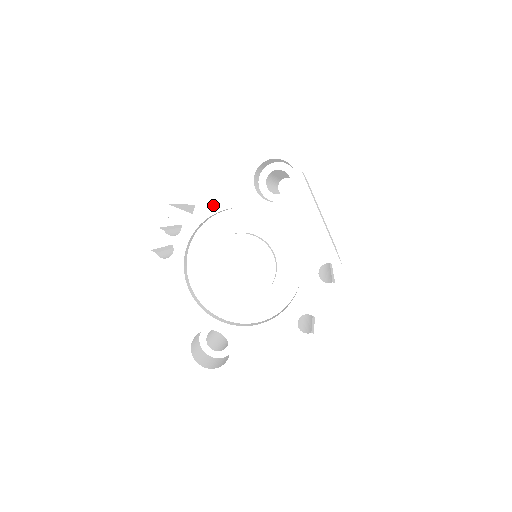
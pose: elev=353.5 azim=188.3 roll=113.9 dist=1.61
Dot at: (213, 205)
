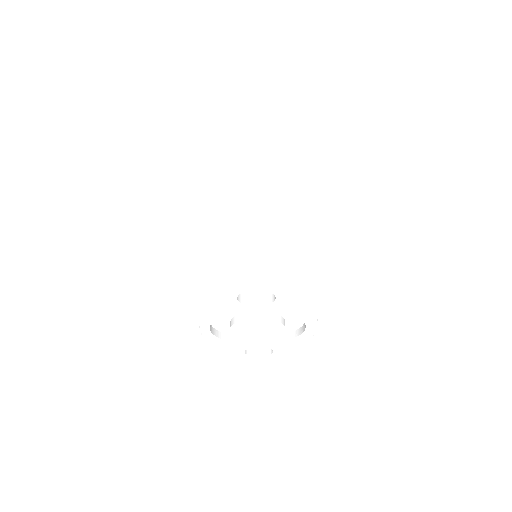
Dot at: (215, 315)
